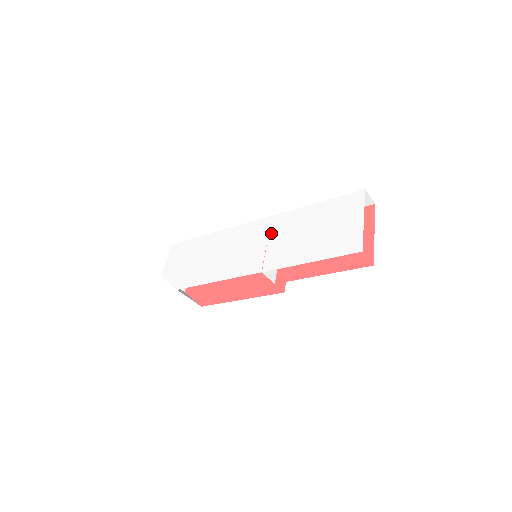
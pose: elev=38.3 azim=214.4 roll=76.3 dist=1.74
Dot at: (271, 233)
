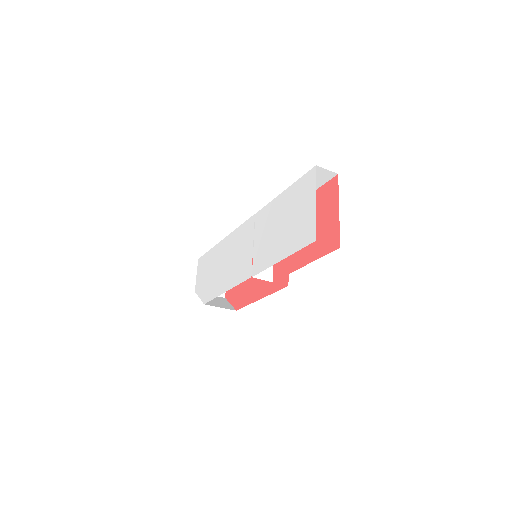
Dot at: (255, 233)
